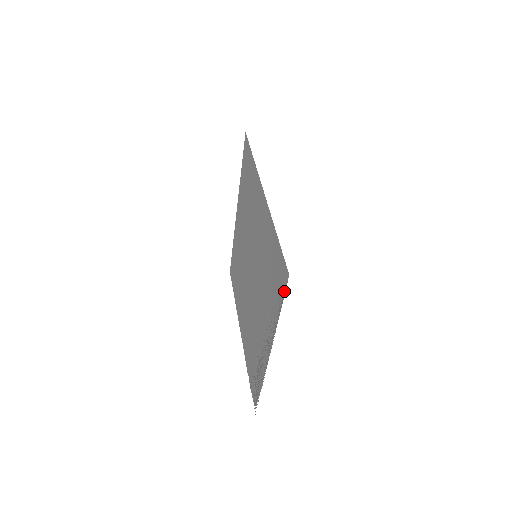
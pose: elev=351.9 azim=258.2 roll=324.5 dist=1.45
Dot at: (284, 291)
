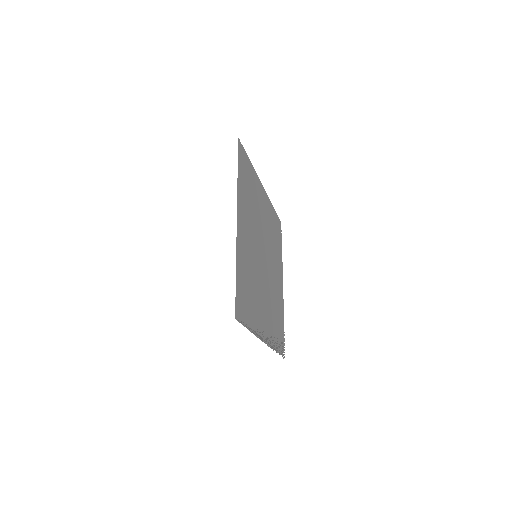
Dot at: (241, 322)
